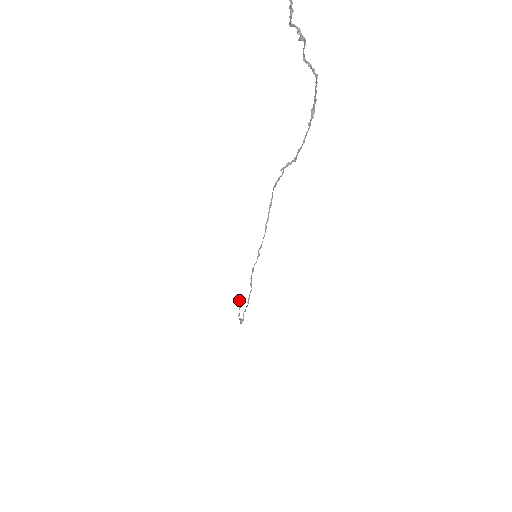
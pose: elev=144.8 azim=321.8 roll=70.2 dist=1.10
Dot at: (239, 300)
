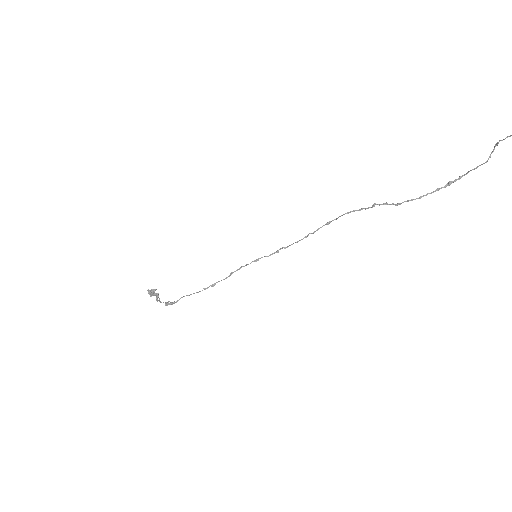
Dot at: occluded
